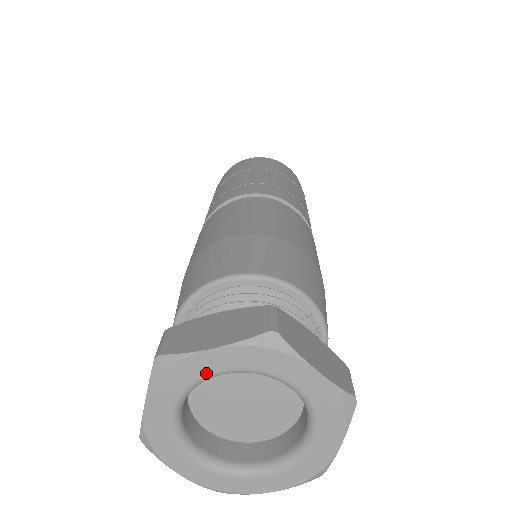
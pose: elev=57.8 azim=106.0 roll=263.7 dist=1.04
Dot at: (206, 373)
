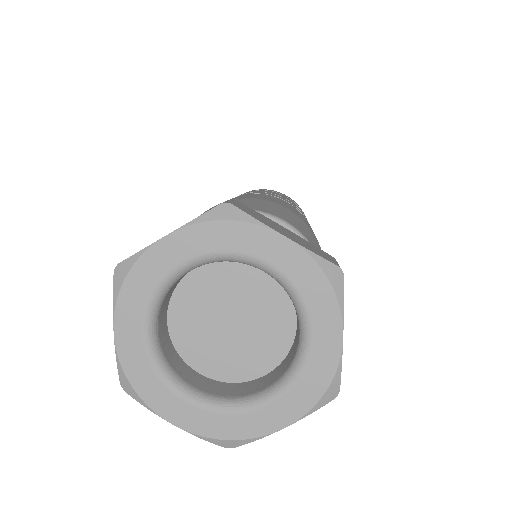
Dot at: (255, 254)
